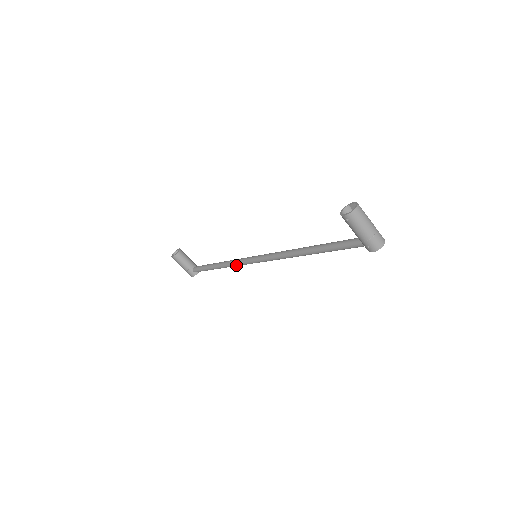
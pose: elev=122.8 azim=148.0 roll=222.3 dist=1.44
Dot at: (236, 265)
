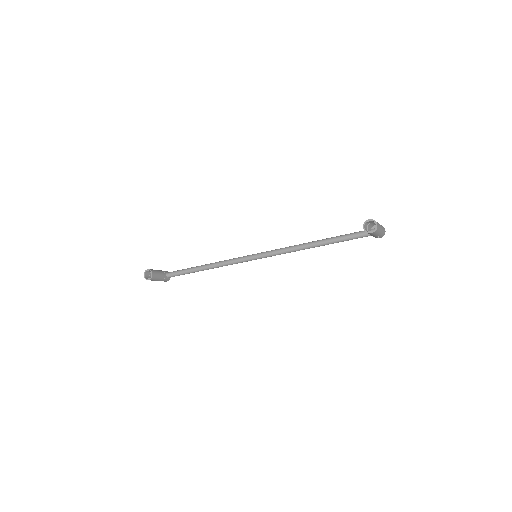
Dot at: occluded
